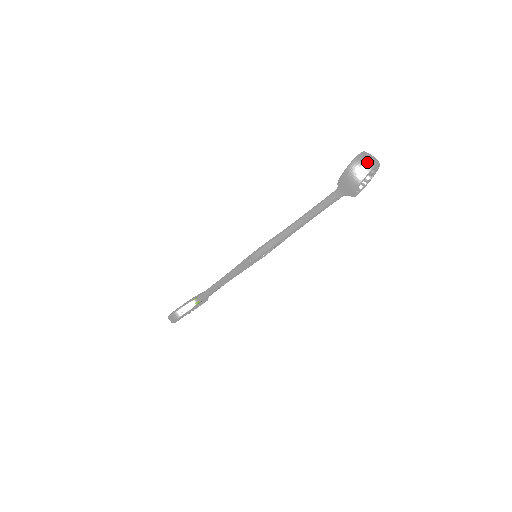
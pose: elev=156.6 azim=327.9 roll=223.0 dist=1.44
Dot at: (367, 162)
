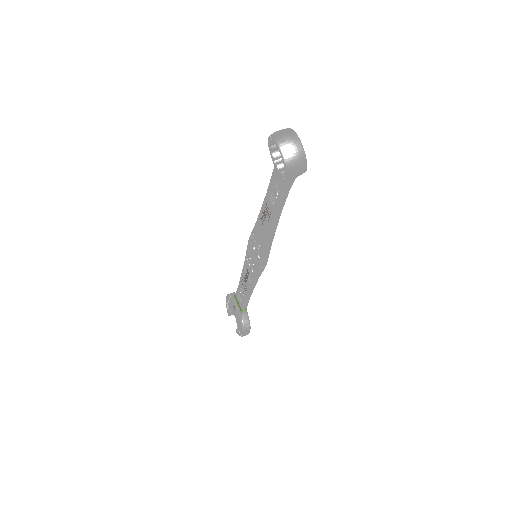
Dot at: (294, 148)
